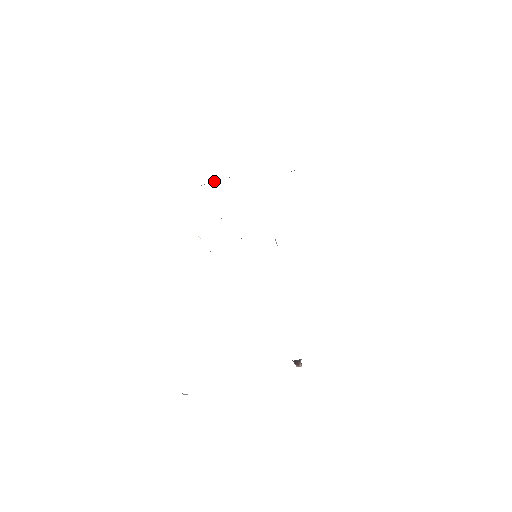
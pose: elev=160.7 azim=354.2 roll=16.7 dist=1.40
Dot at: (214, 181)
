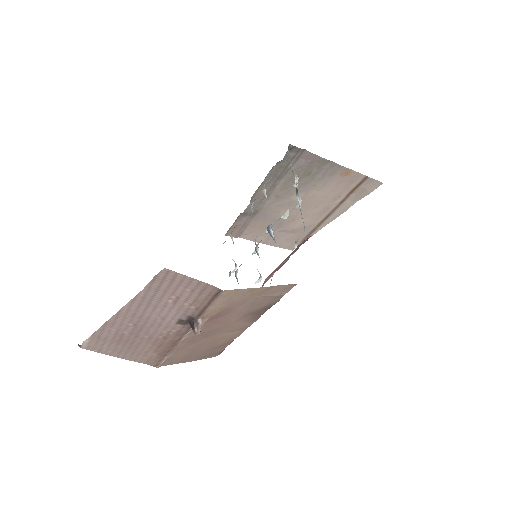
Dot at: occluded
